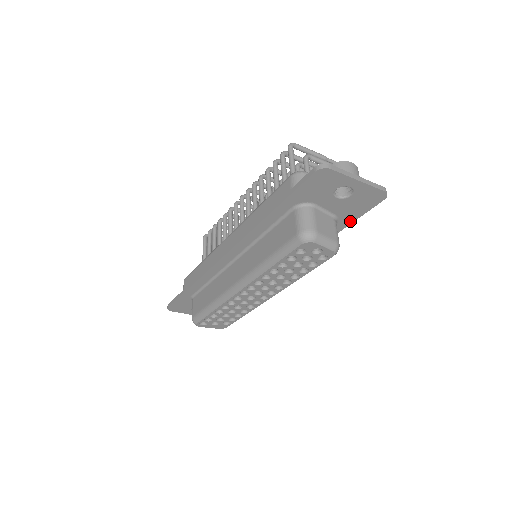
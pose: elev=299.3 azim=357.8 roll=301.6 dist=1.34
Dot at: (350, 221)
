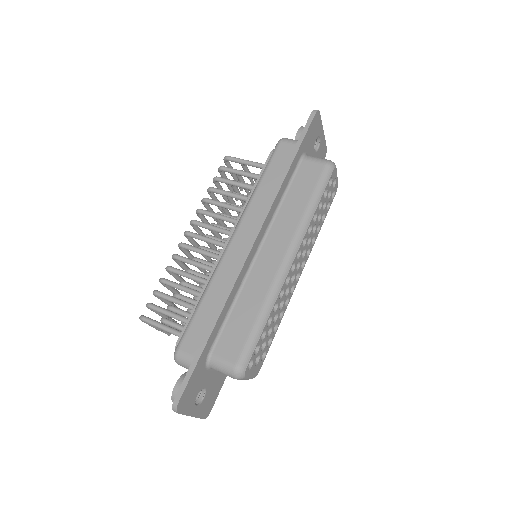
Dot at: occluded
